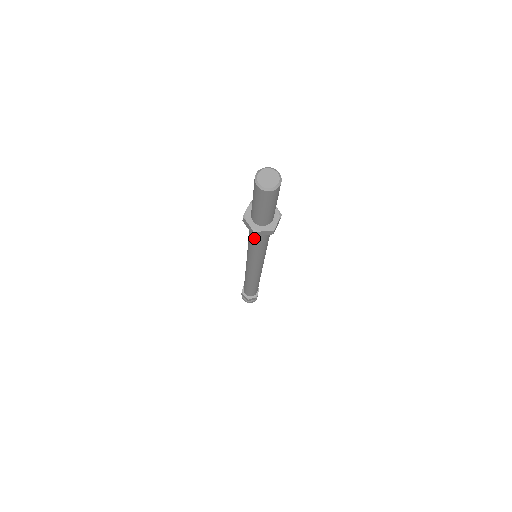
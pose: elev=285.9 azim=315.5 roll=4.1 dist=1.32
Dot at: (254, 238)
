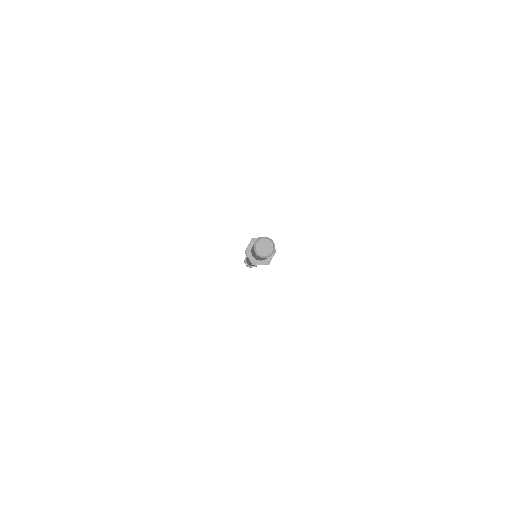
Dot at: occluded
